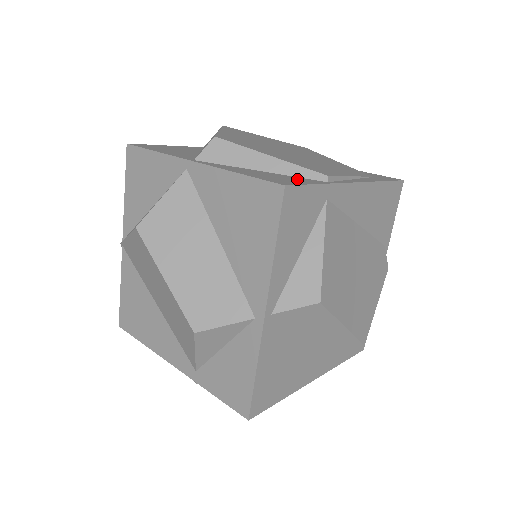
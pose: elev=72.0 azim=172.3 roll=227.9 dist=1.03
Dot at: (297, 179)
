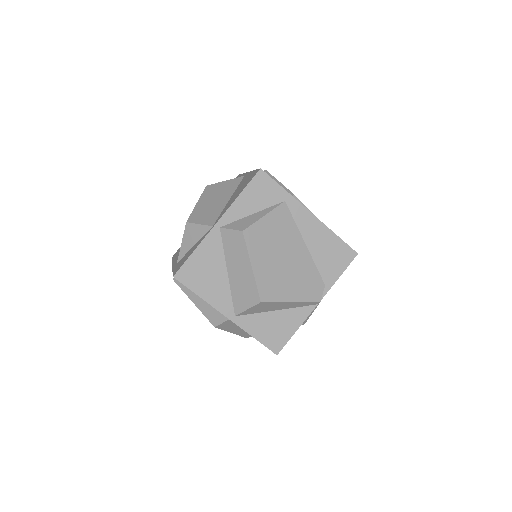
Dot at: occluded
